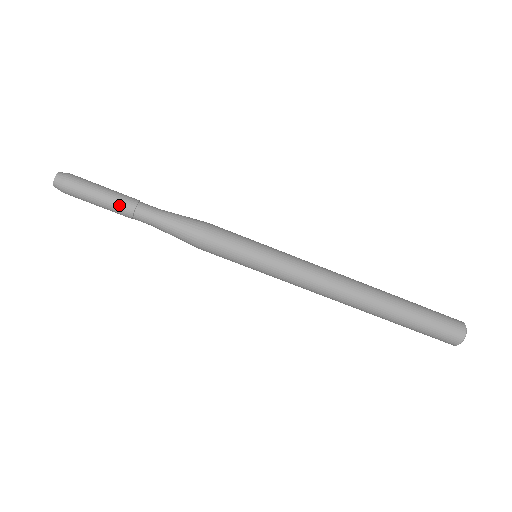
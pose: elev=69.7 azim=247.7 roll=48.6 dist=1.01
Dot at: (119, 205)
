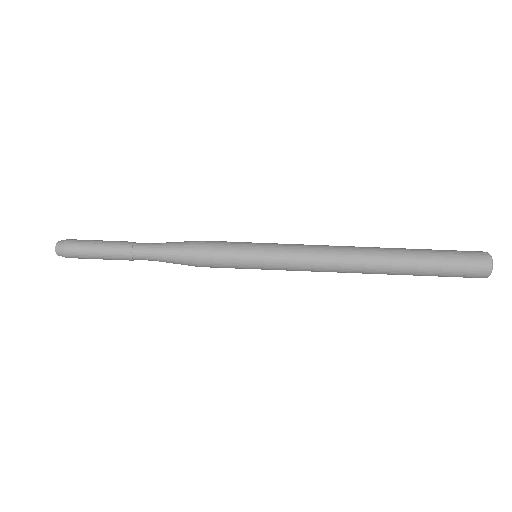
Dot at: (117, 250)
